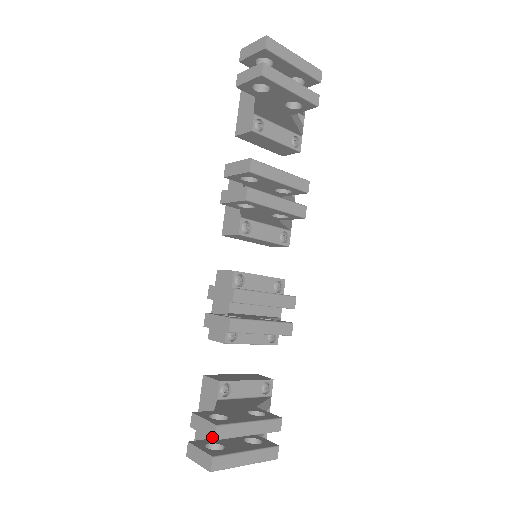
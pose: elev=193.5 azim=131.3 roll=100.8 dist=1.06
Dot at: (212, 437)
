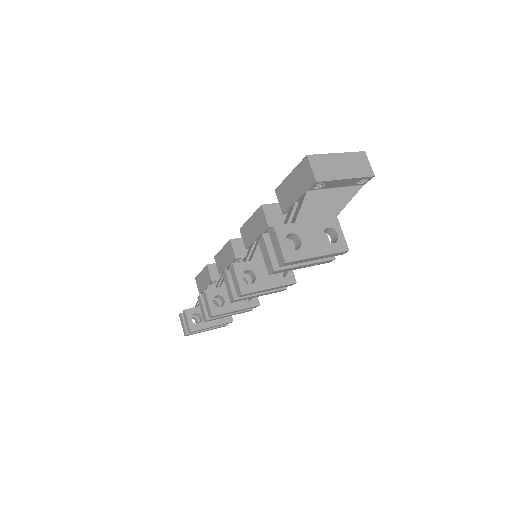
Dot at: (188, 331)
